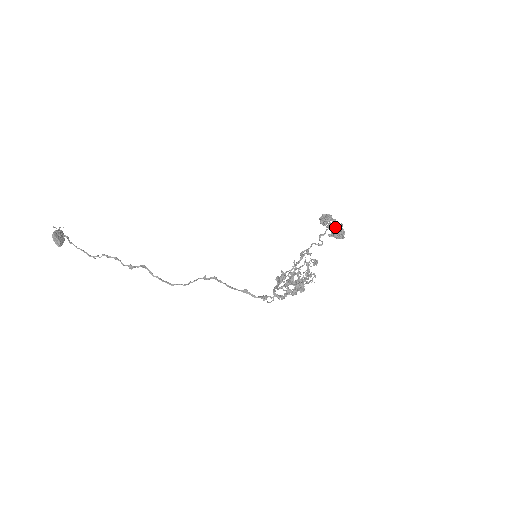
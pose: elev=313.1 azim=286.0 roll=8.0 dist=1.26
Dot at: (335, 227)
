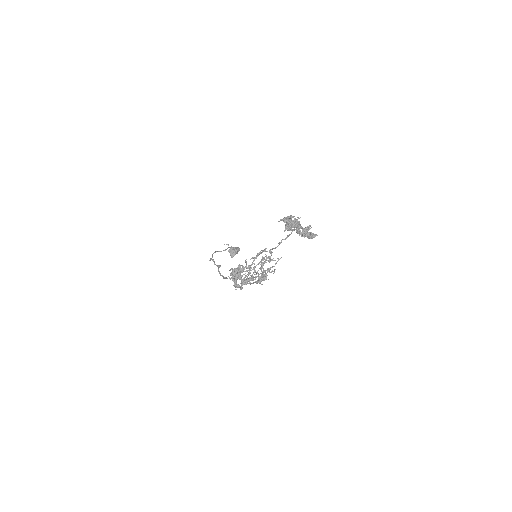
Dot at: (290, 227)
